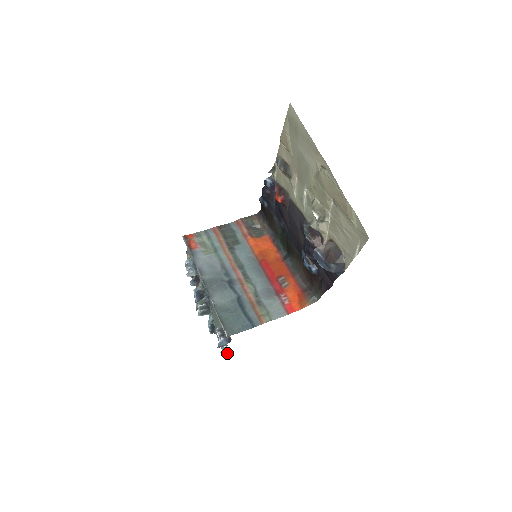
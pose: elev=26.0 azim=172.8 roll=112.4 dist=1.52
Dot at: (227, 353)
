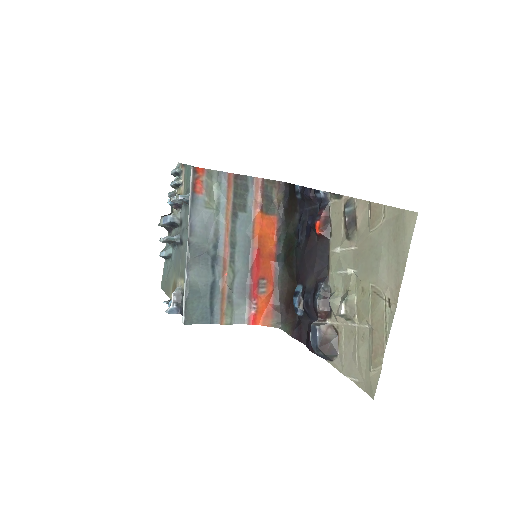
Dot at: (168, 296)
